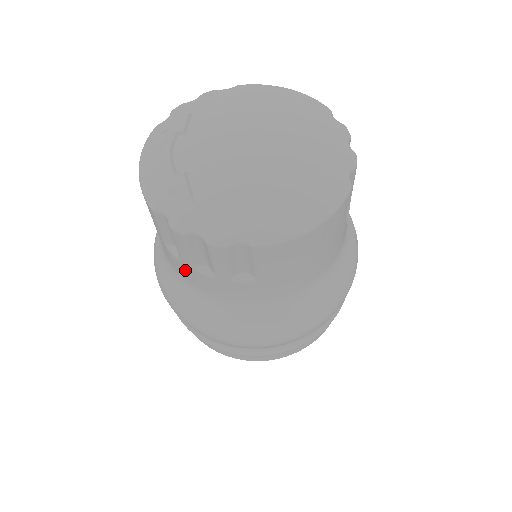
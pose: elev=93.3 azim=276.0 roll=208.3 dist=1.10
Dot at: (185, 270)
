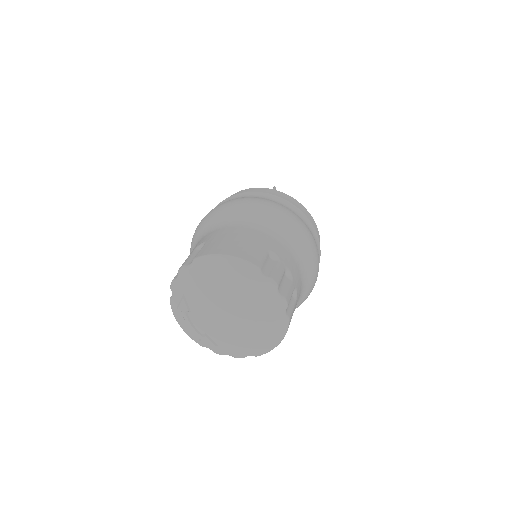
Dot at: occluded
